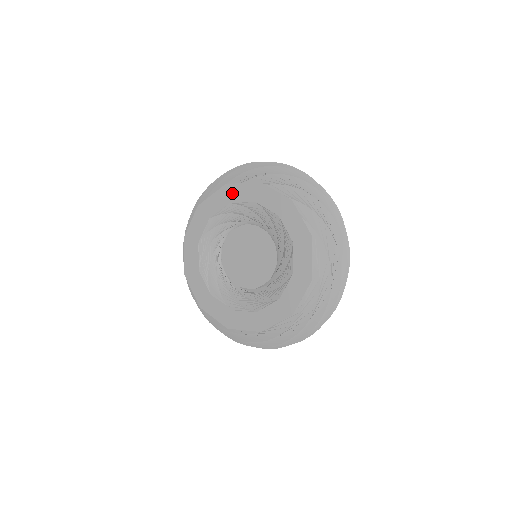
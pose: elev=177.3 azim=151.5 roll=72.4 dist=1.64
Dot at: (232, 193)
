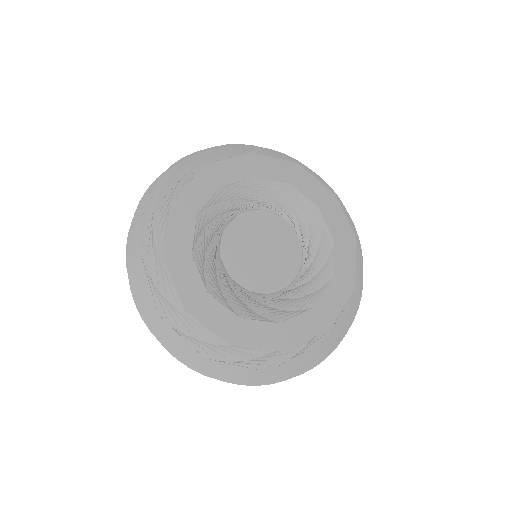
Dot at: (259, 165)
